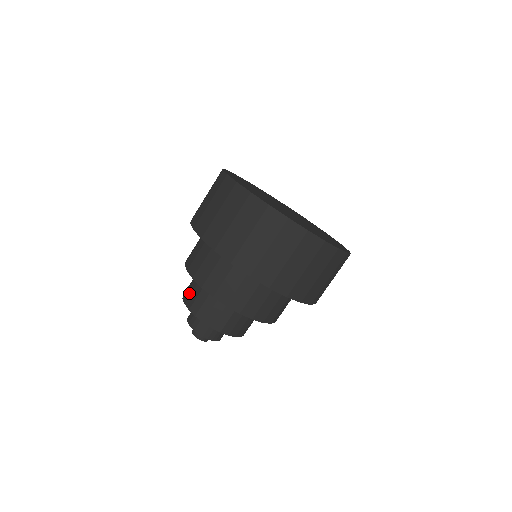
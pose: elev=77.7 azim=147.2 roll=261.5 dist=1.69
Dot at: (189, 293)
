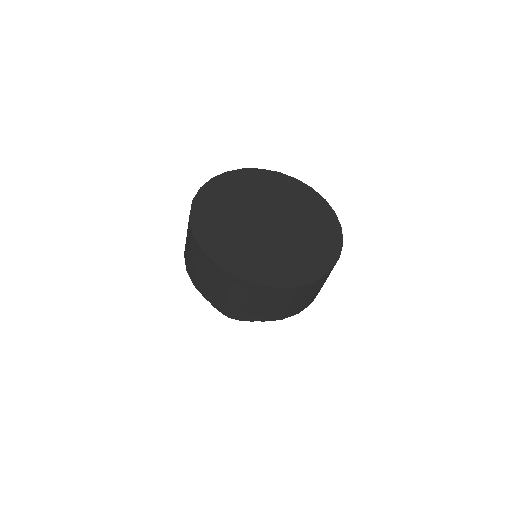
Dot at: occluded
